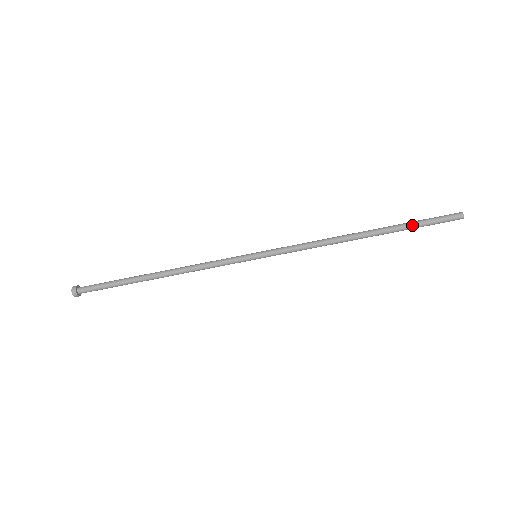
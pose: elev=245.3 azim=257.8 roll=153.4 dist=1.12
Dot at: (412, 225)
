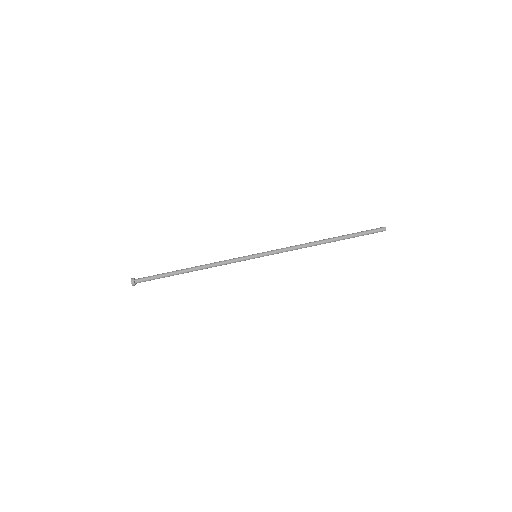
Dot at: (355, 234)
